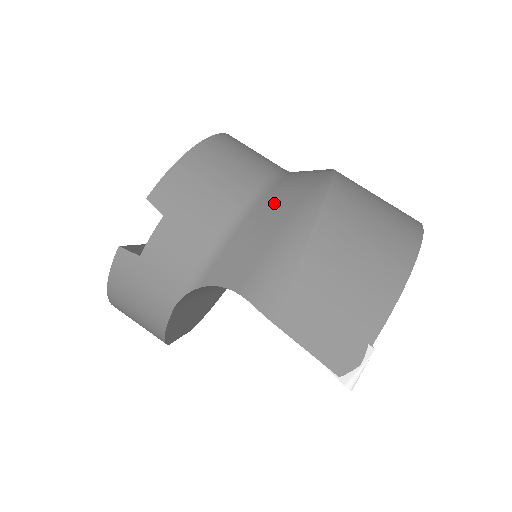
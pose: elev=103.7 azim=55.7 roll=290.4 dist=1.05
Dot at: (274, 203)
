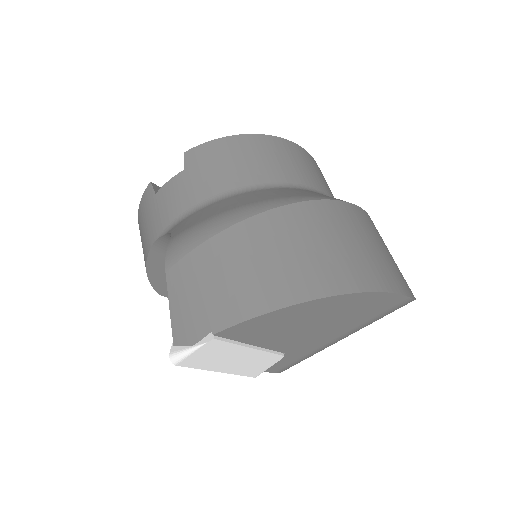
Dot at: (260, 194)
